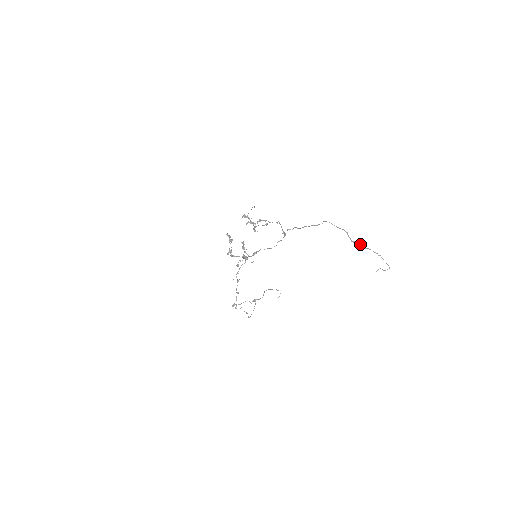
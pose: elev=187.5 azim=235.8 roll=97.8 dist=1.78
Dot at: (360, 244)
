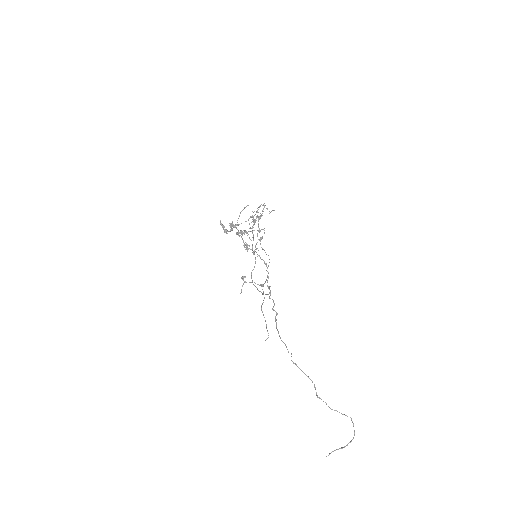
Dot at: (326, 404)
